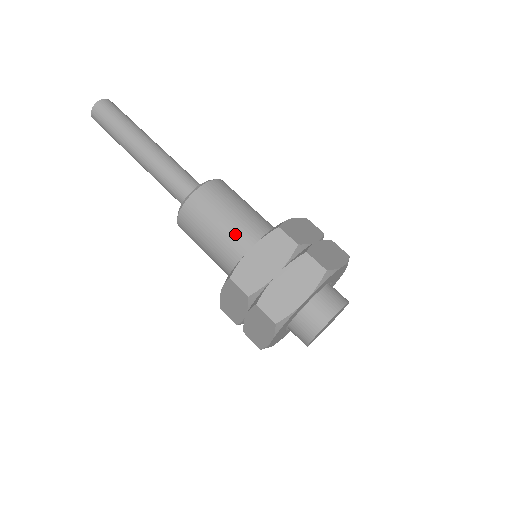
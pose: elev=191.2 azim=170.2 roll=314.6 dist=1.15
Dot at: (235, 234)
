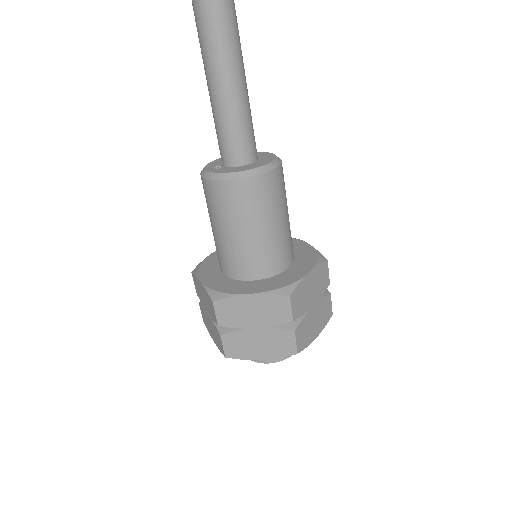
Dot at: (217, 246)
